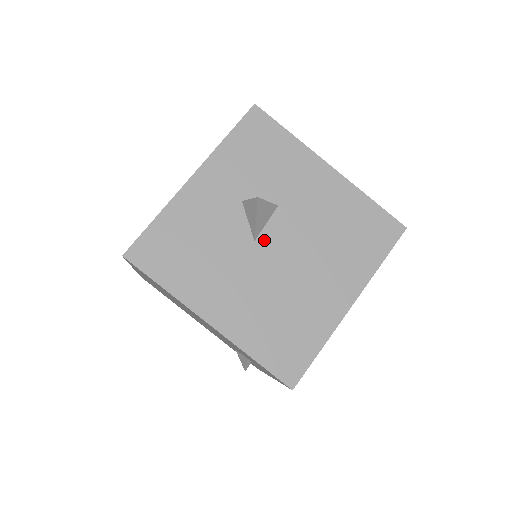
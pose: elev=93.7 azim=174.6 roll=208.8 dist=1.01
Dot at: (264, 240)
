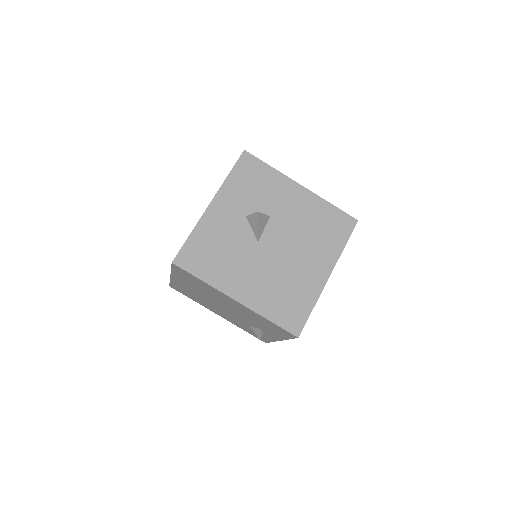
Dot at: (264, 240)
